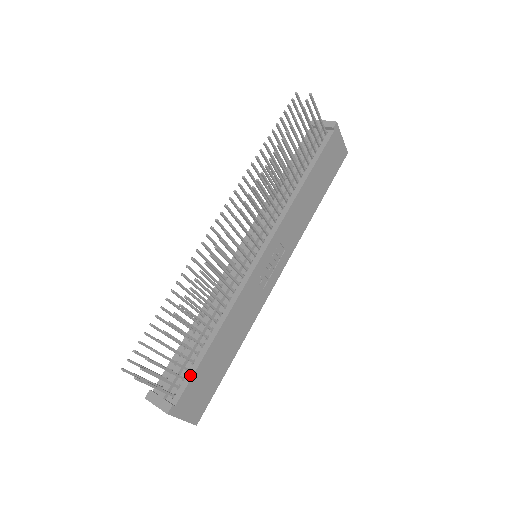
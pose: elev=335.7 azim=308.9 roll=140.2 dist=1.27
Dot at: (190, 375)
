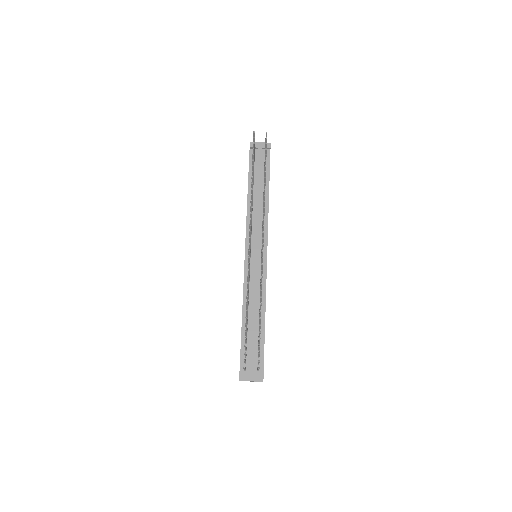
Dot at: (262, 352)
